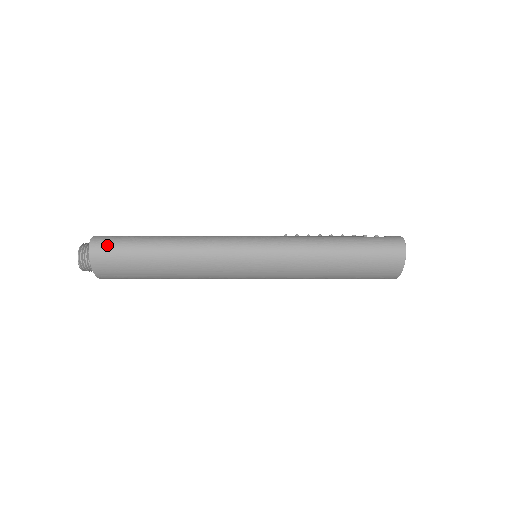
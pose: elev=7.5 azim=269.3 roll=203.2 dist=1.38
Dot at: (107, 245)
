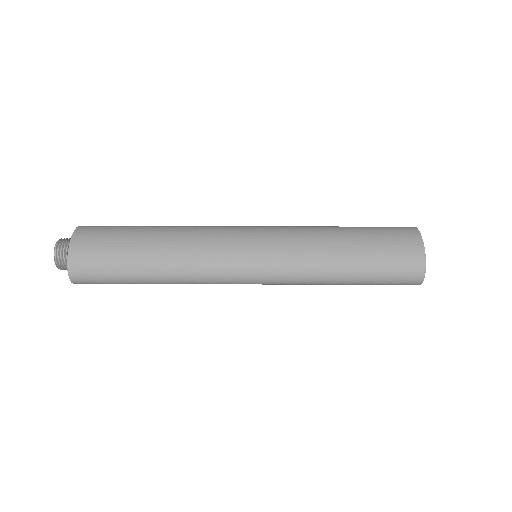
Dot at: occluded
